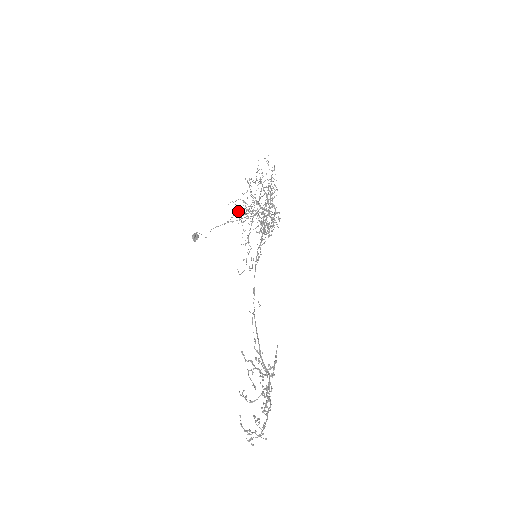
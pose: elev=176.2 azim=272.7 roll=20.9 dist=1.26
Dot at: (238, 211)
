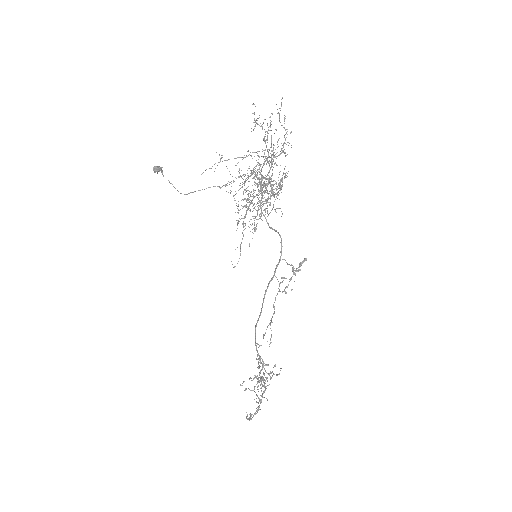
Dot at: (224, 160)
